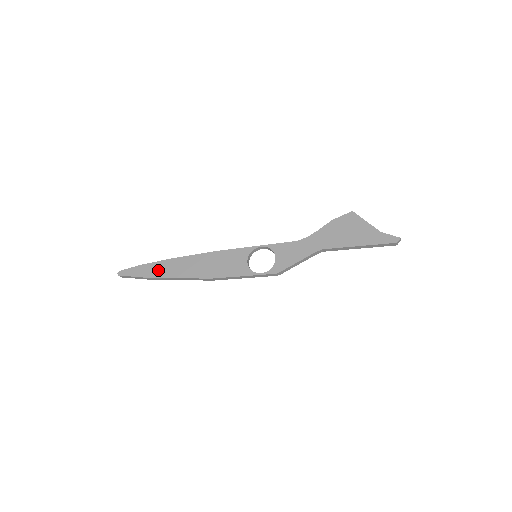
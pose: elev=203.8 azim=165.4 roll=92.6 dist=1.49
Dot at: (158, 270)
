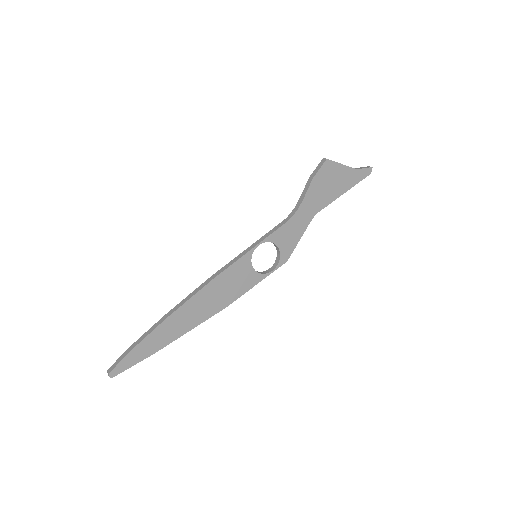
Dot at: (160, 339)
